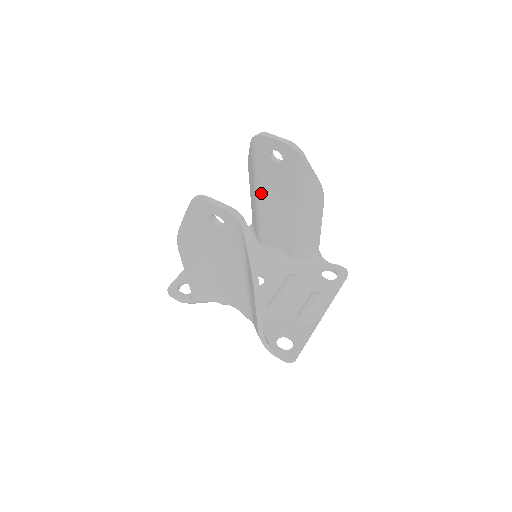
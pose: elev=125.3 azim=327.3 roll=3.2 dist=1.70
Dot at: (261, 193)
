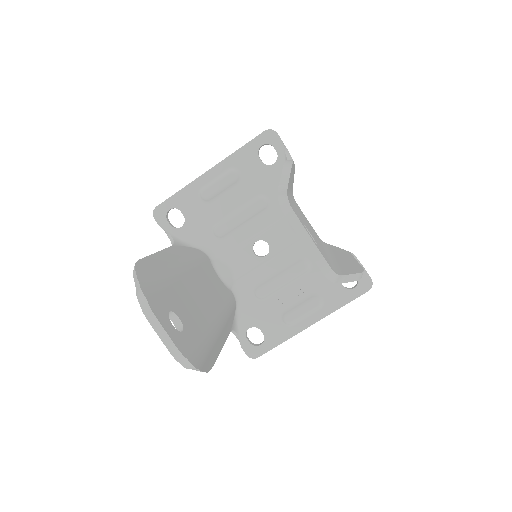
Dot at: occluded
